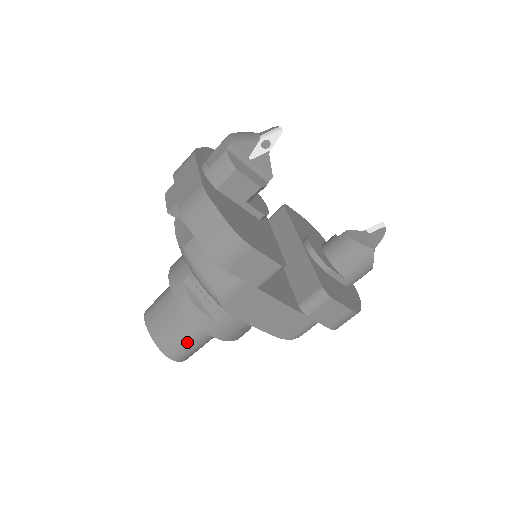
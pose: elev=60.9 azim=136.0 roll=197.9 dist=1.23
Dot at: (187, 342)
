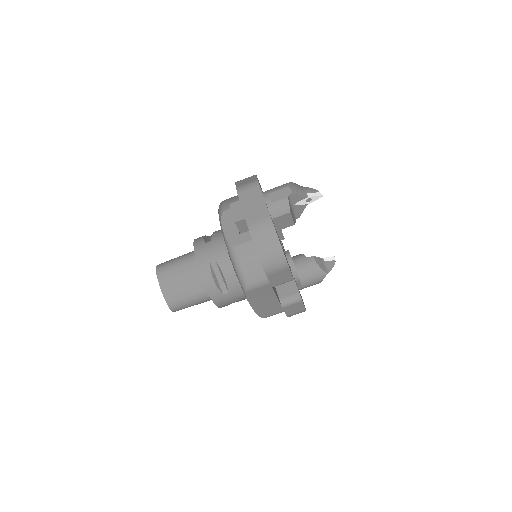
Dot at: (190, 301)
